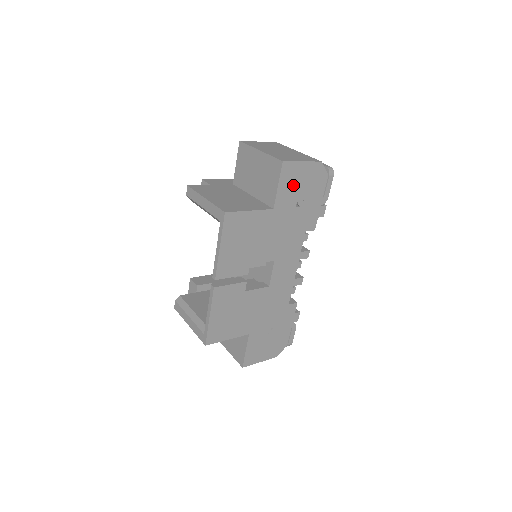
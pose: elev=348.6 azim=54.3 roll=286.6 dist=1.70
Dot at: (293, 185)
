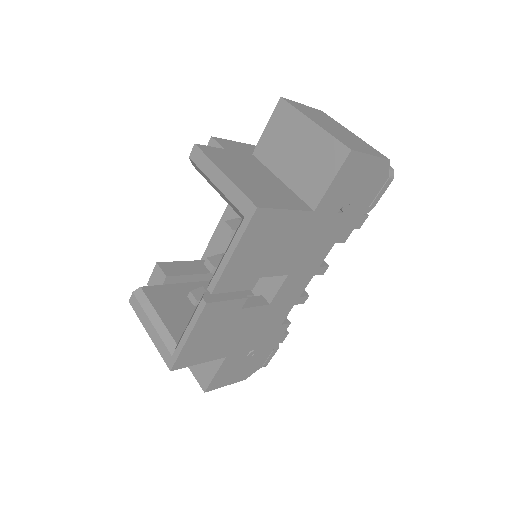
Dot at: (348, 184)
